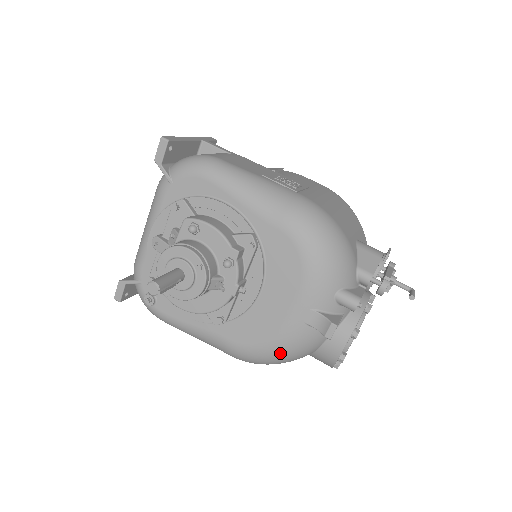
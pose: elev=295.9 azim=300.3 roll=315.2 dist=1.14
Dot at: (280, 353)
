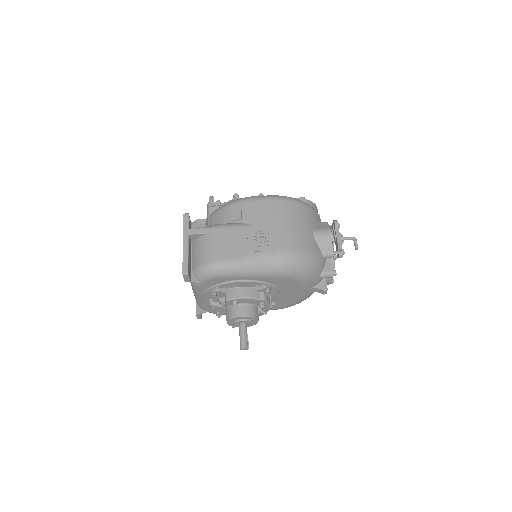
Dot at: occluded
